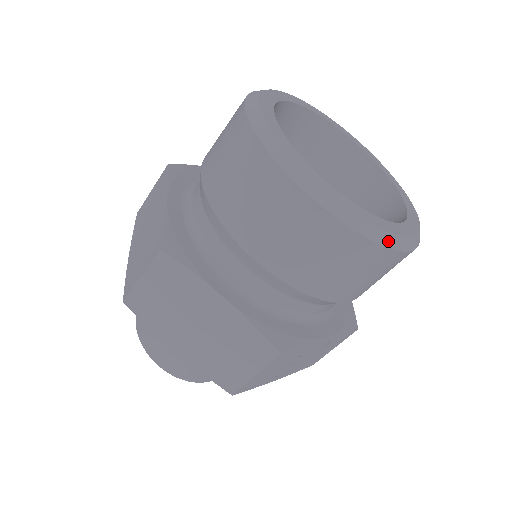
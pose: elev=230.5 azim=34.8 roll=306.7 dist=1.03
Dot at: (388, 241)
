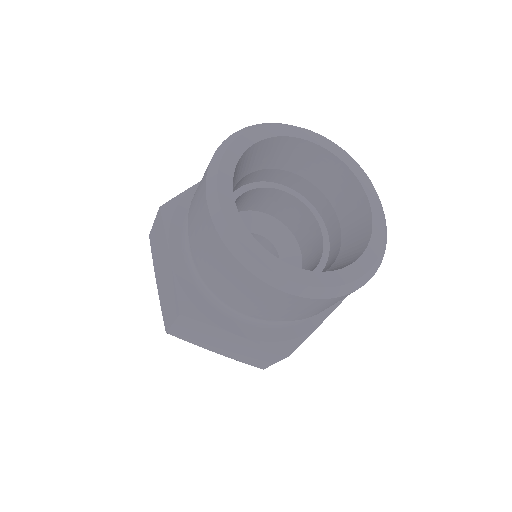
Dot at: (350, 289)
